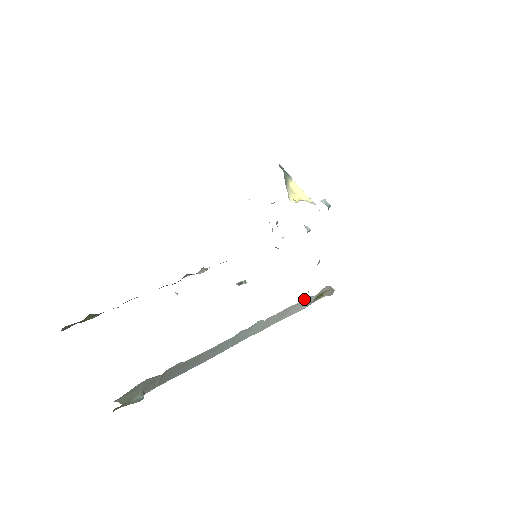
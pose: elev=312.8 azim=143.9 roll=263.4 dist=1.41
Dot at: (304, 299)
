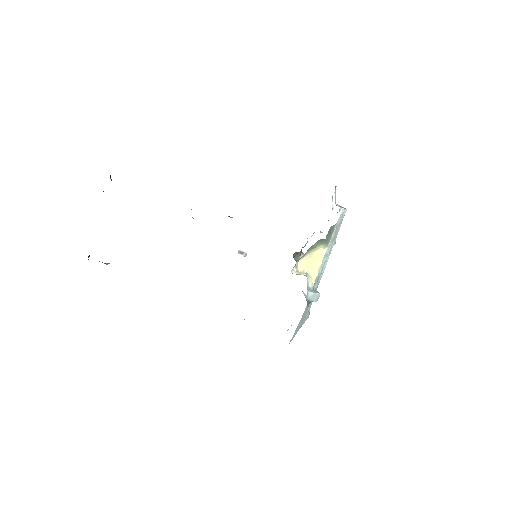
Dot at: occluded
